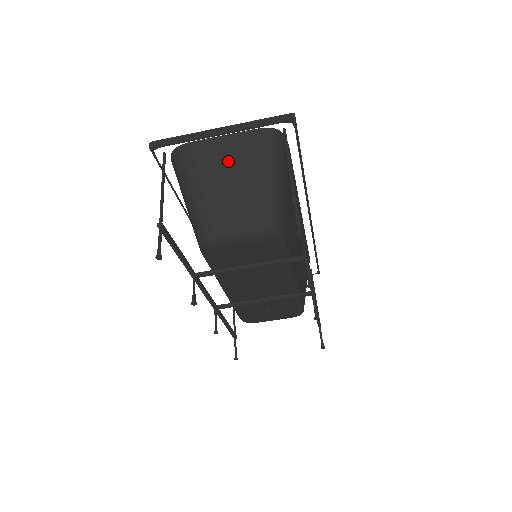
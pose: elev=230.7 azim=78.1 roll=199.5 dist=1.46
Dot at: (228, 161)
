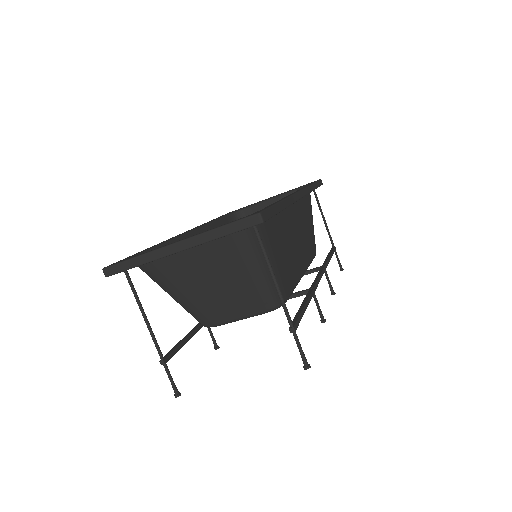
Dot at: (199, 264)
